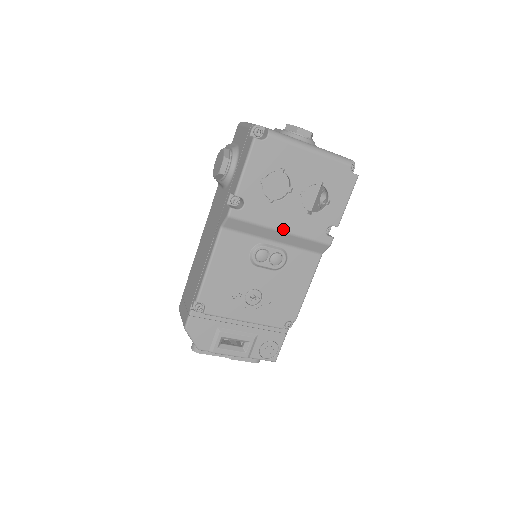
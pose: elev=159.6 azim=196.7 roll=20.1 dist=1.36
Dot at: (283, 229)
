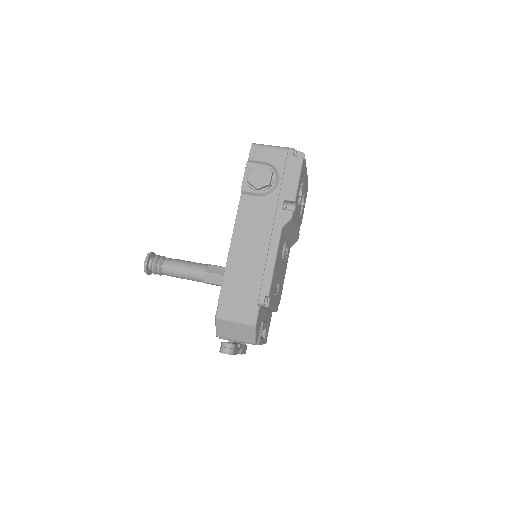
Dot at: (296, 228)
